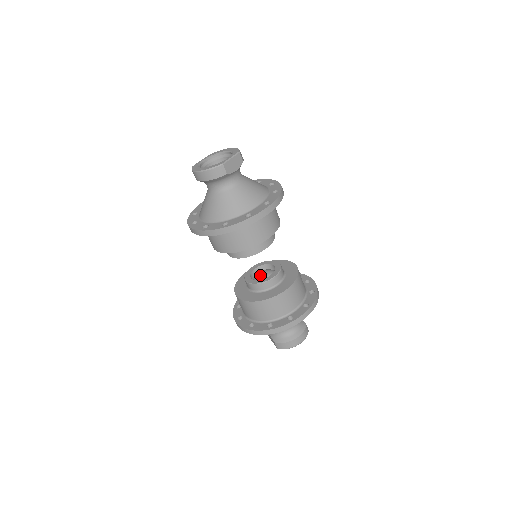
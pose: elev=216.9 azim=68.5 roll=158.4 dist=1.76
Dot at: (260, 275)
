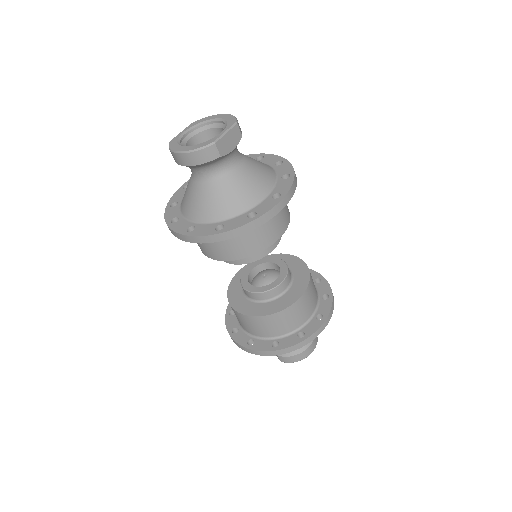
Dot at: (261, 279)
